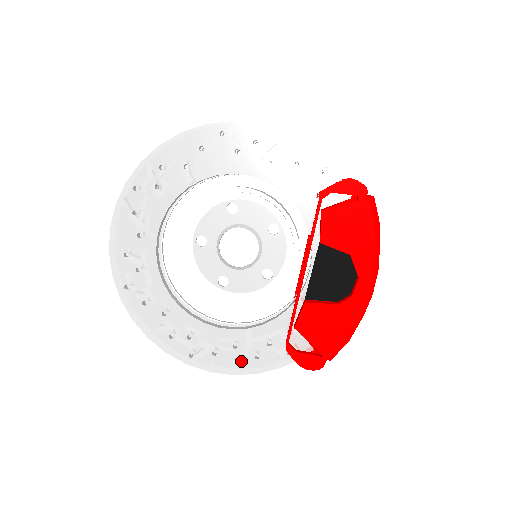
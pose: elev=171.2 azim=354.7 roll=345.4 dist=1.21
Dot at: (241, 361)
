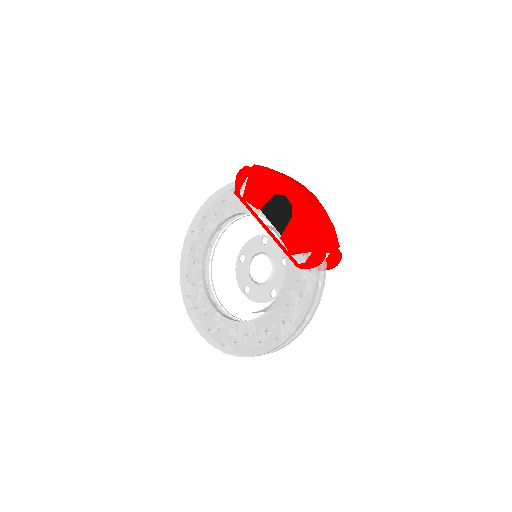
Dot at: (297, 307)
